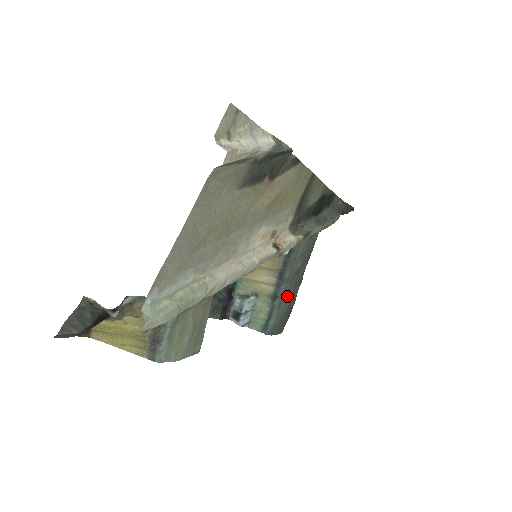
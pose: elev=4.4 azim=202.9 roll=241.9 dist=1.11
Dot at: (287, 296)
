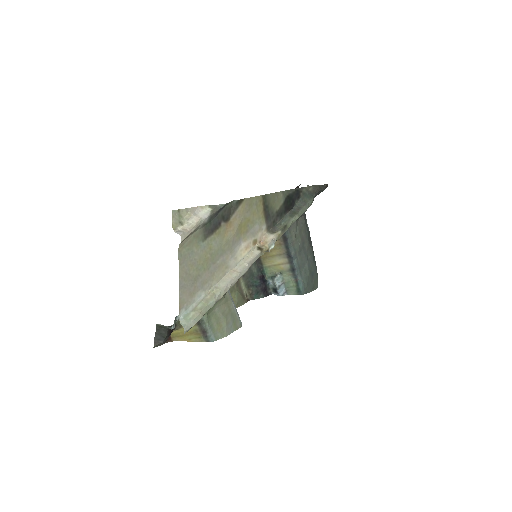
Dot at: (303, 265)
